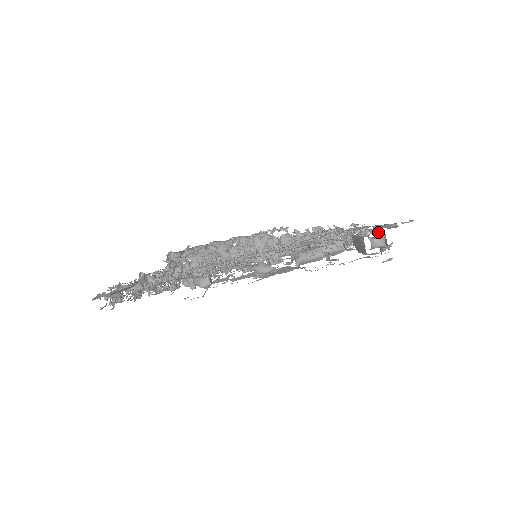
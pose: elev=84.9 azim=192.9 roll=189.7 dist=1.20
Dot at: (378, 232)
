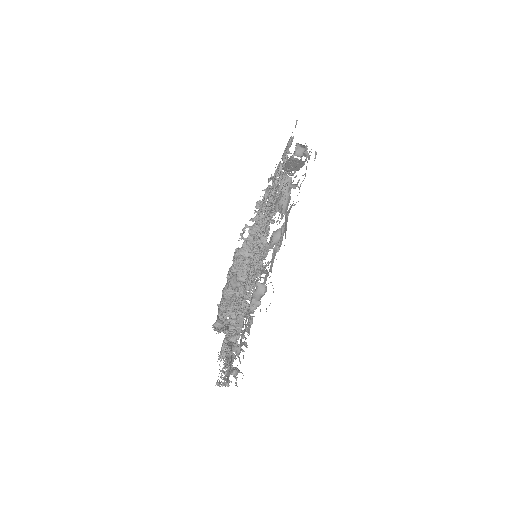
Dot at: (290, 153)
